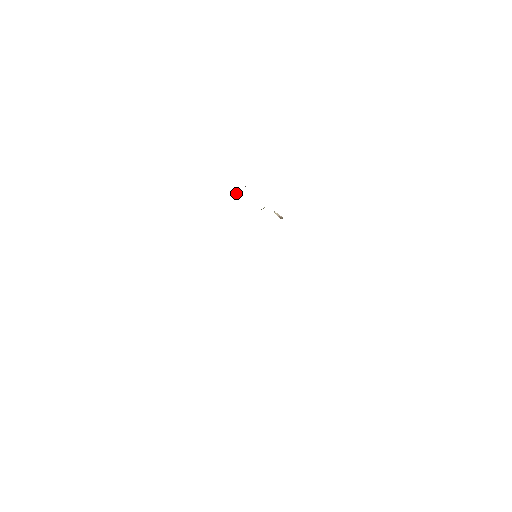
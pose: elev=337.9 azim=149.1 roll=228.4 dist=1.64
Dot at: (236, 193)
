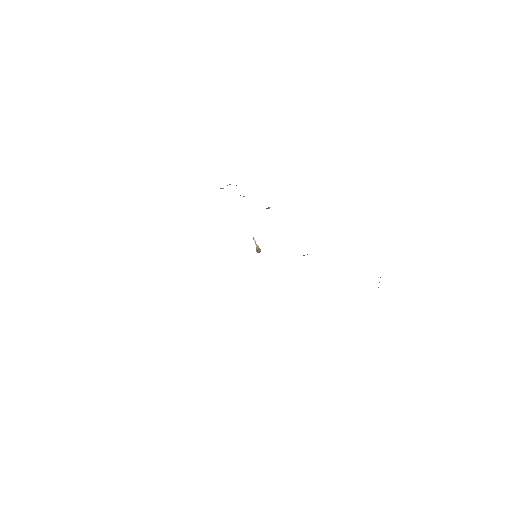
Dot at: occluded
